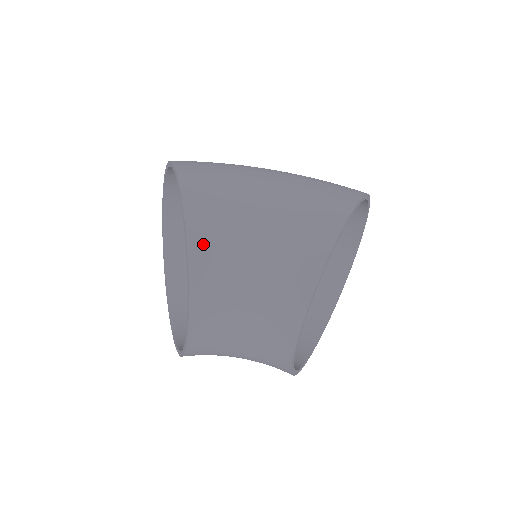
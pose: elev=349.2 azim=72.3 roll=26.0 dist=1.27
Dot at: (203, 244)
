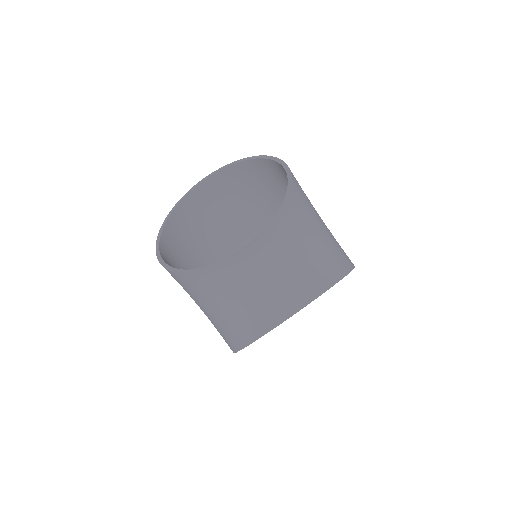
Dot at: (292, 210)
